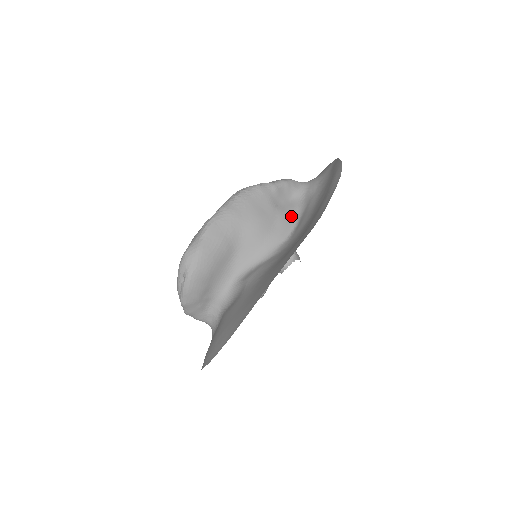
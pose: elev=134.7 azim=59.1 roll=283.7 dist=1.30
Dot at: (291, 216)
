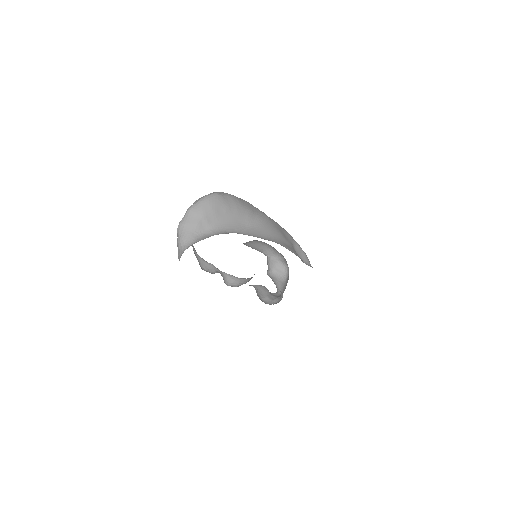
Dot at: (300, 258)
